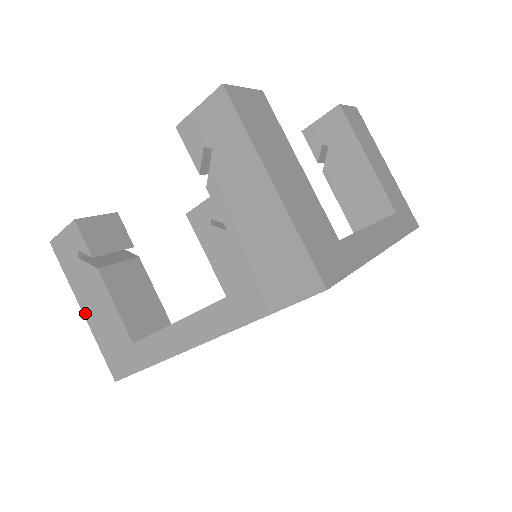
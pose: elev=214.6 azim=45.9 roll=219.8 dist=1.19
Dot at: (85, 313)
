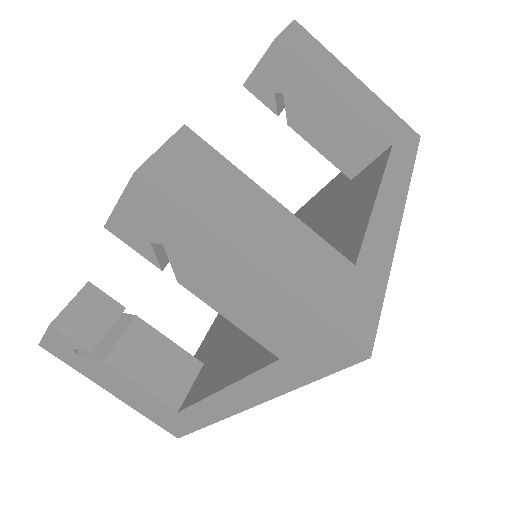
Dot at: (114, 394)
